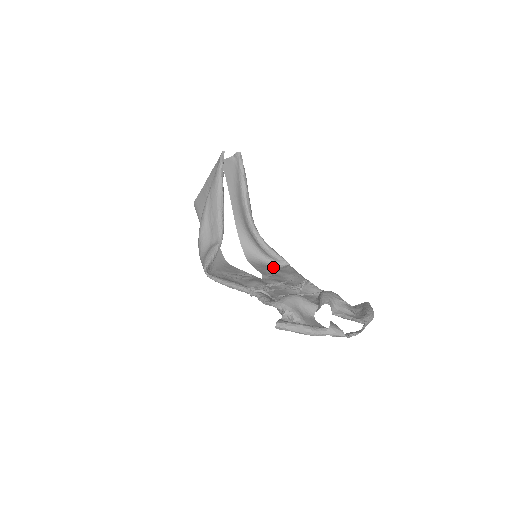
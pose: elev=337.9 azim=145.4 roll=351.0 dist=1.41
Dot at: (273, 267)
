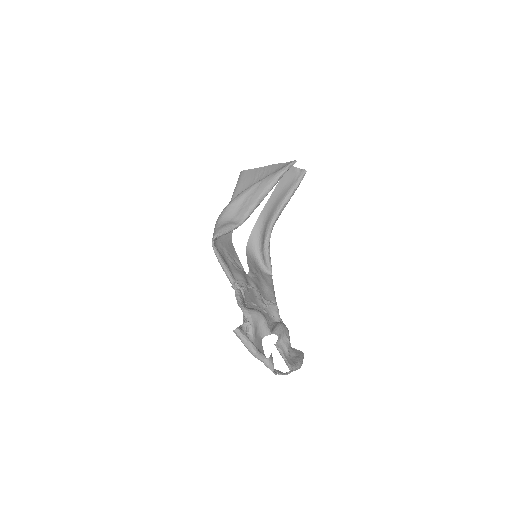
Dot at: (260, 268)
